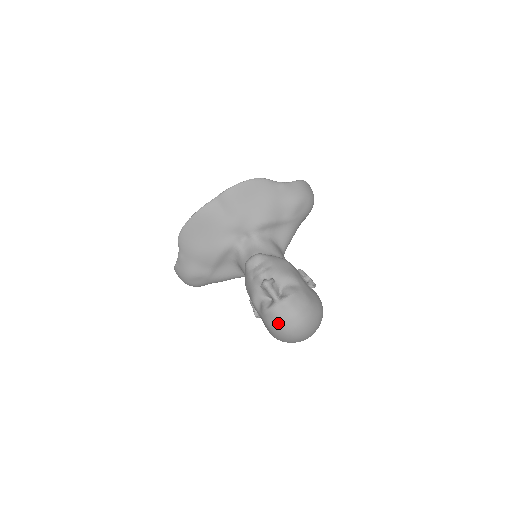
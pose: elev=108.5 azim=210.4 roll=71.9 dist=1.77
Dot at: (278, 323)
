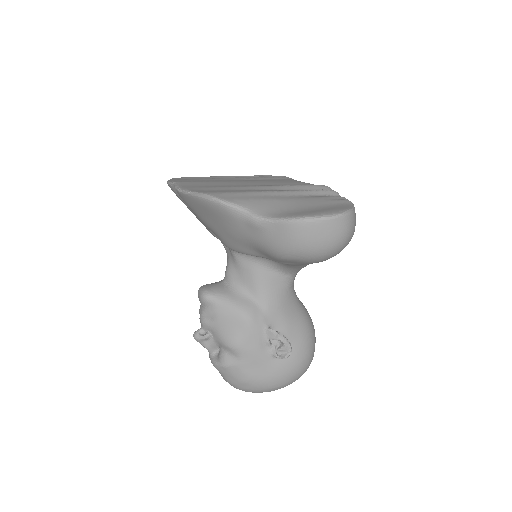
Dot at: occluded
